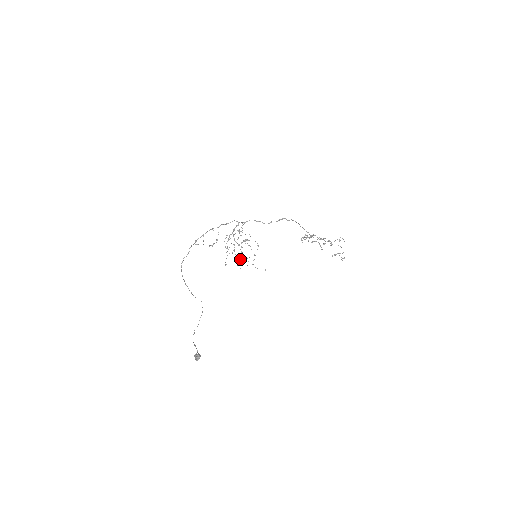
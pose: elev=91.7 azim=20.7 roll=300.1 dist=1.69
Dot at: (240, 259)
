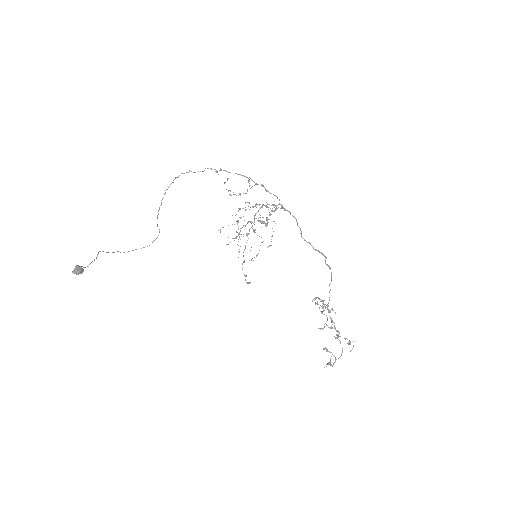
Dot at: occluded
